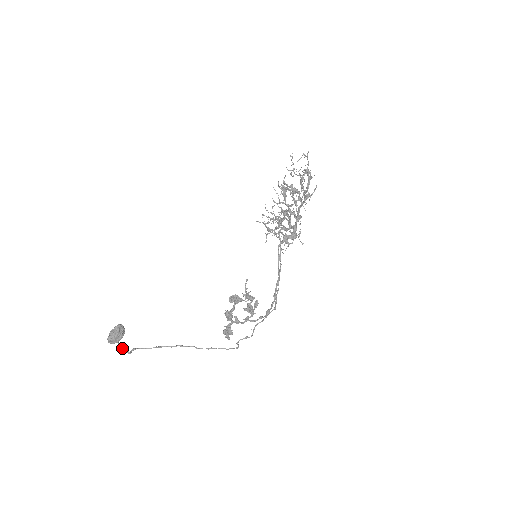
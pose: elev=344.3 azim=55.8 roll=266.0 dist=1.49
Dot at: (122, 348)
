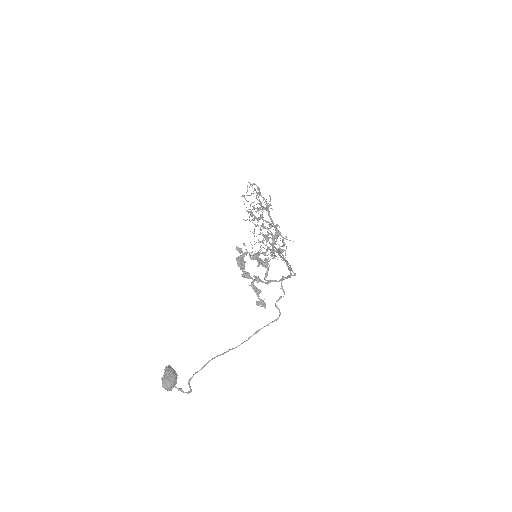
Dot at: (180, 390)
